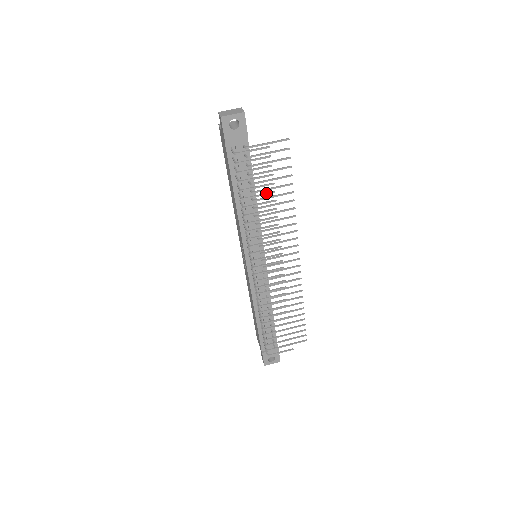
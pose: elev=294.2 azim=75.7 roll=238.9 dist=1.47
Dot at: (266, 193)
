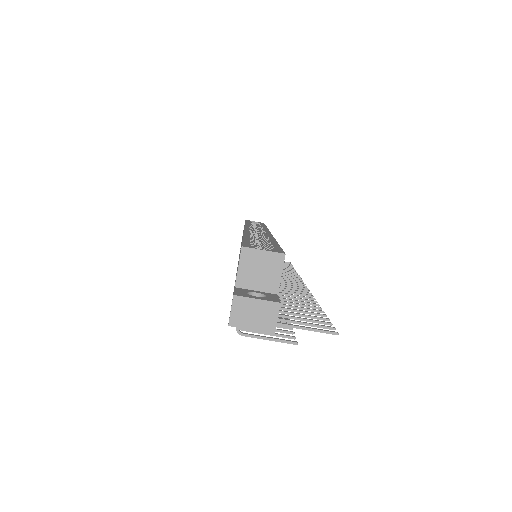
Dot at: occluded
